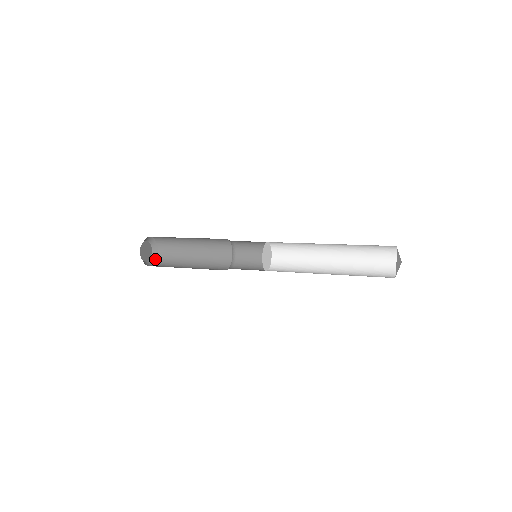
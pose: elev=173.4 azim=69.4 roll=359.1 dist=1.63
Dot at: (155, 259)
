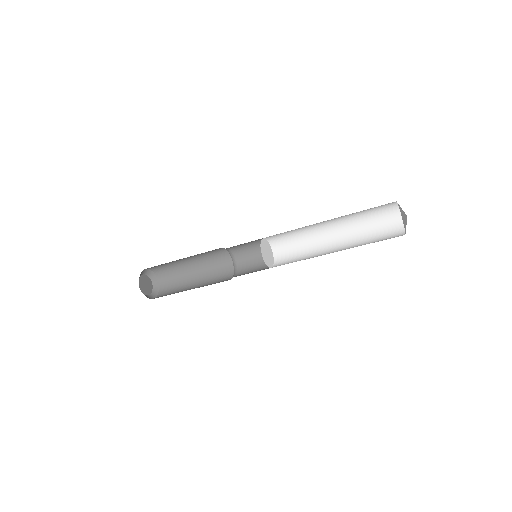
Dot at: (158, 287)
